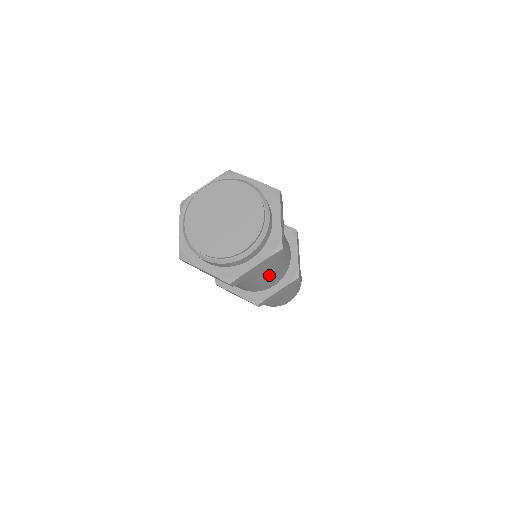
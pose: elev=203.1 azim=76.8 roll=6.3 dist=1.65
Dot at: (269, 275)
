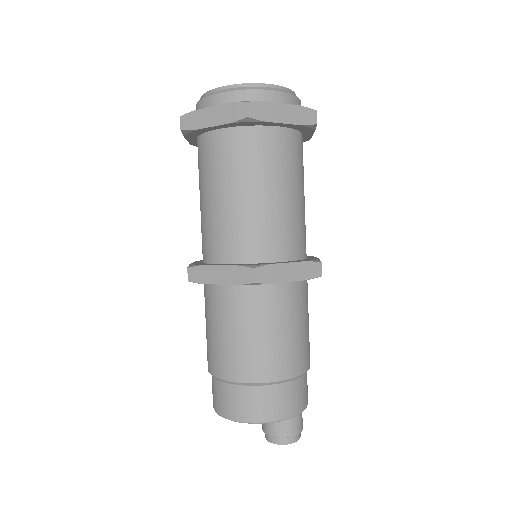
Dot at: (284, 206)
